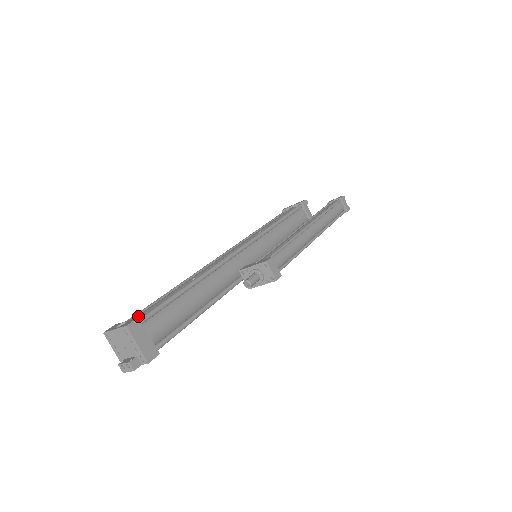
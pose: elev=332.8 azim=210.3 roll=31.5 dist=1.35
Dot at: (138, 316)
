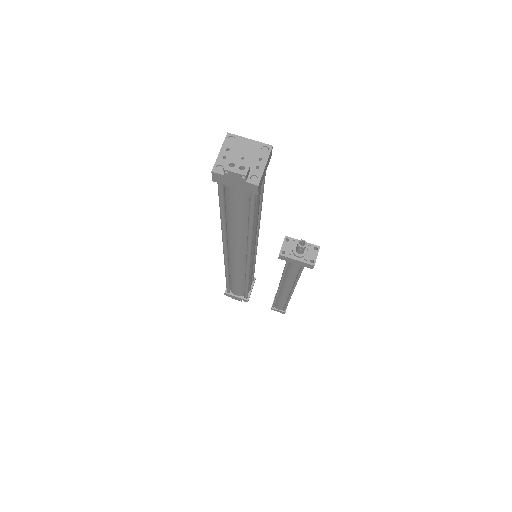
Dot at: occluded
